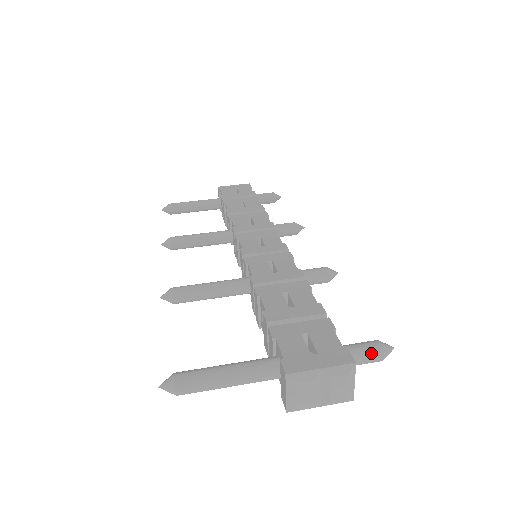
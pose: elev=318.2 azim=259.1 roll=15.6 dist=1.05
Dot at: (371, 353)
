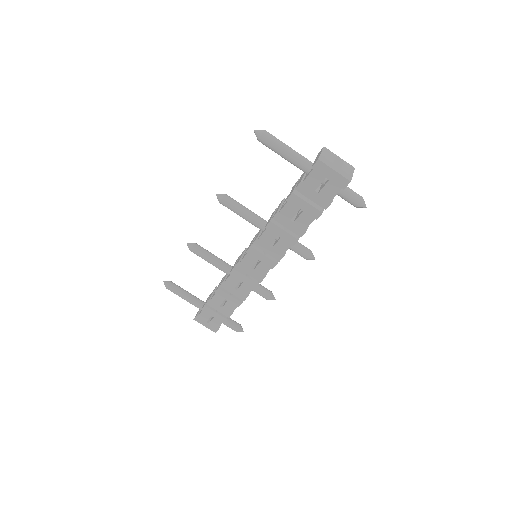
Dot at: (232, 329)
